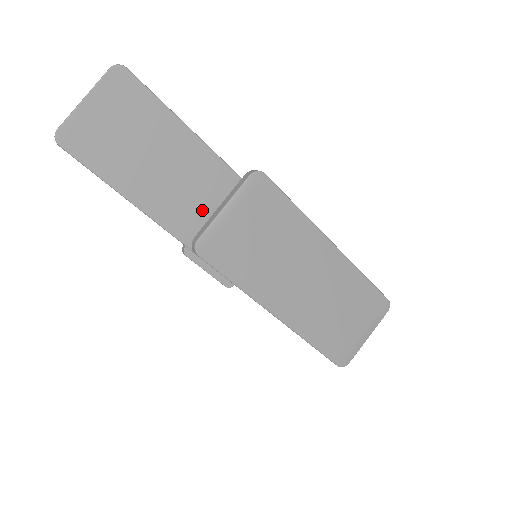
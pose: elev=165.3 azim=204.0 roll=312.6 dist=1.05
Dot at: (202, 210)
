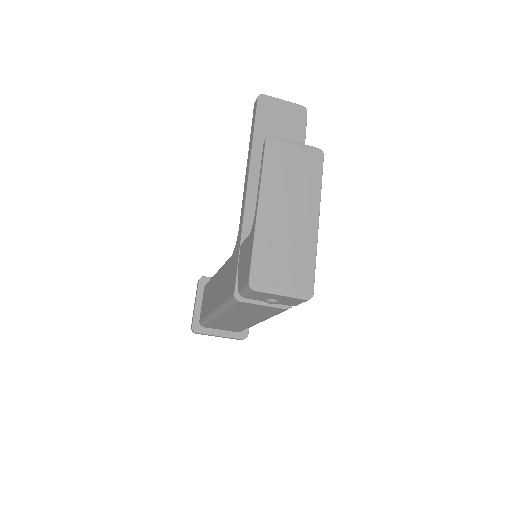
Dot at: occluded
